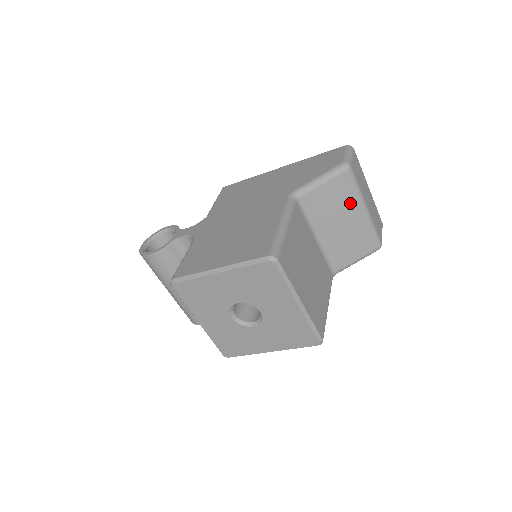
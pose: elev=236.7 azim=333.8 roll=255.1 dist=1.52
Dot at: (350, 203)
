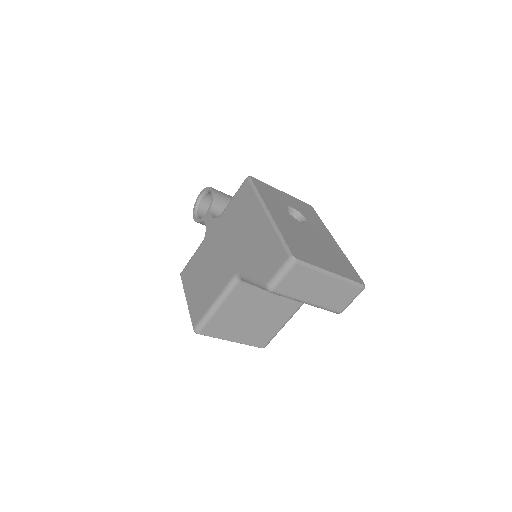
Dot at: occluded
